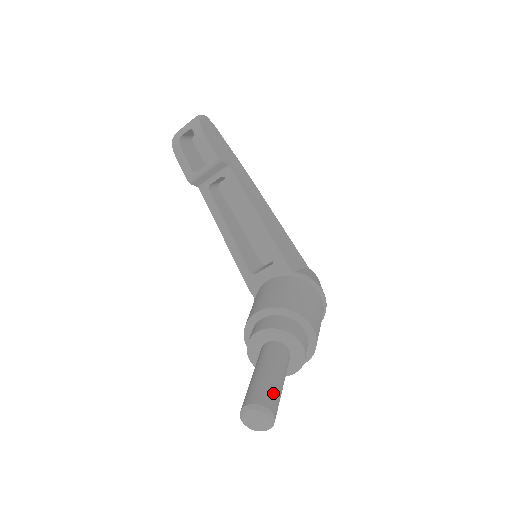
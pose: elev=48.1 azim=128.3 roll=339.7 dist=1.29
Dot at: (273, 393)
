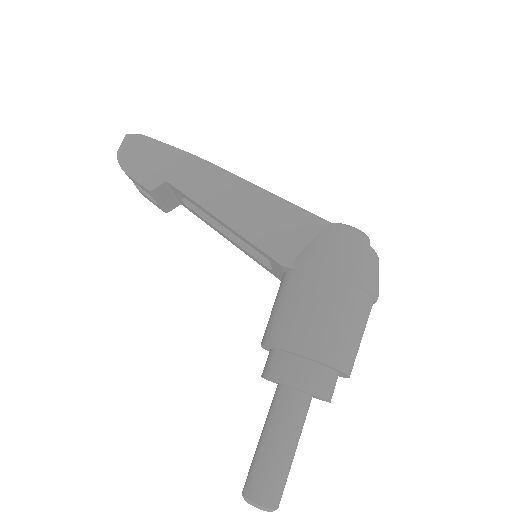
Dot at: (262, 476)
